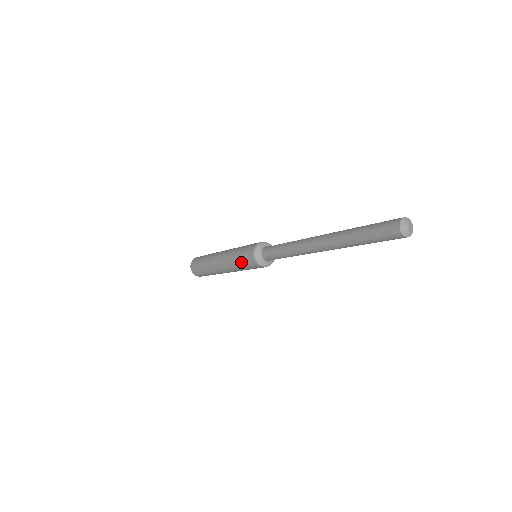
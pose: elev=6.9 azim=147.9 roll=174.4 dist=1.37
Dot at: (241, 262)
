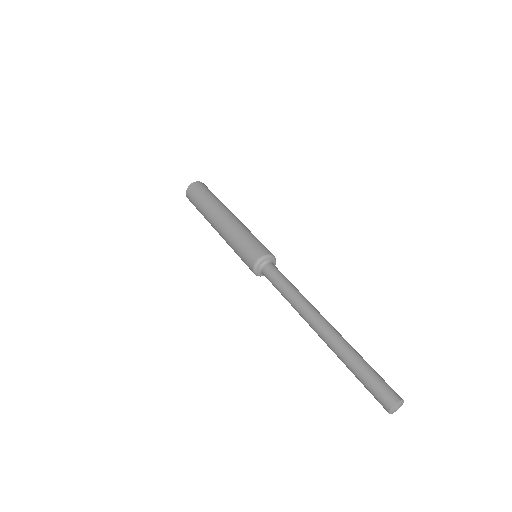
Dot at: (242, 260)
